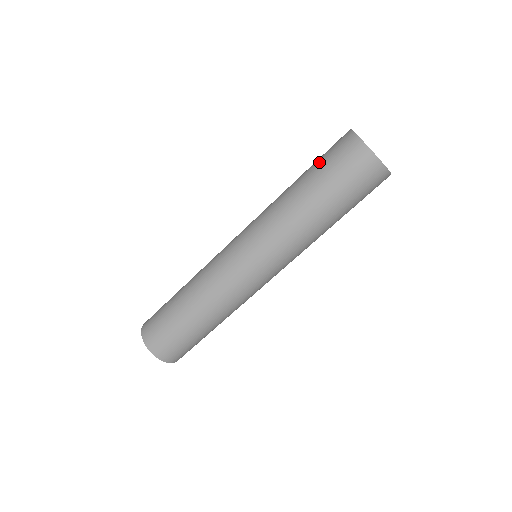
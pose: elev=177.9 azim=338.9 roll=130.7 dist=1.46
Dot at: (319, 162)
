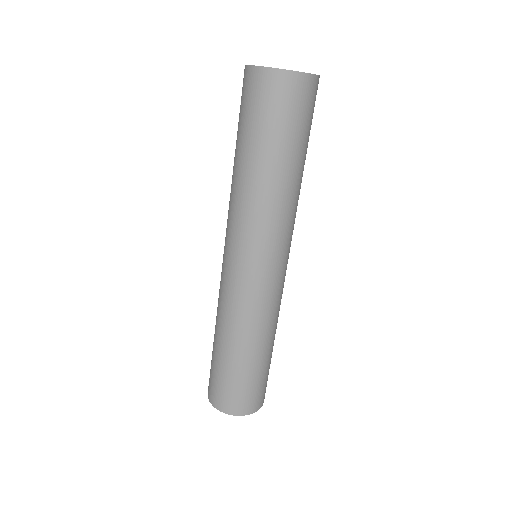
Dot at: occluded
